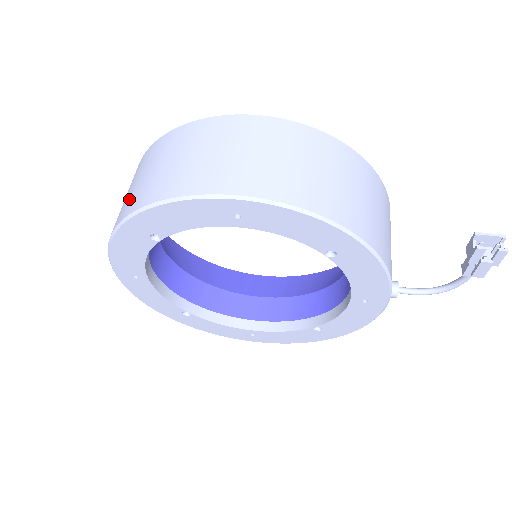
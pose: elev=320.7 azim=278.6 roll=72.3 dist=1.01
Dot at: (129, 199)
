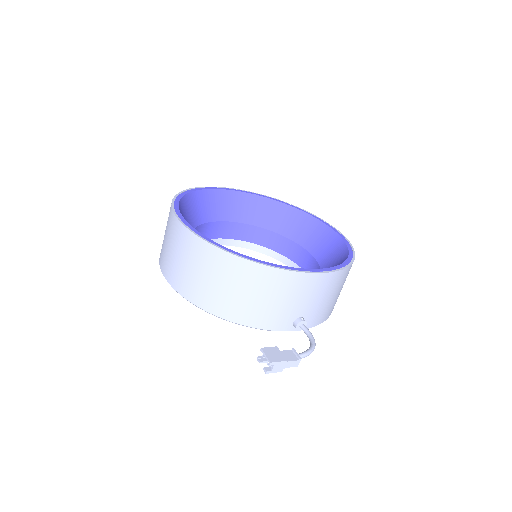
Dot at: occluded
